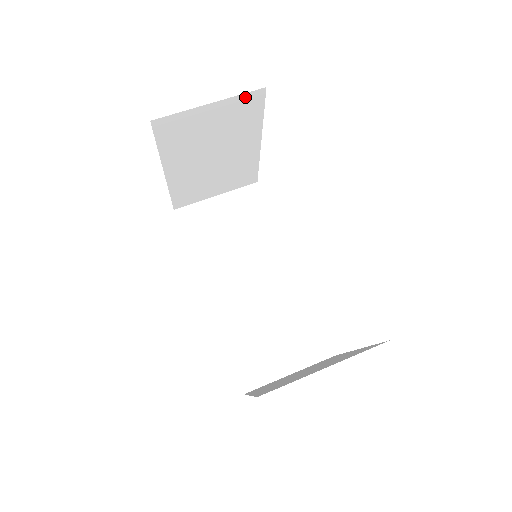
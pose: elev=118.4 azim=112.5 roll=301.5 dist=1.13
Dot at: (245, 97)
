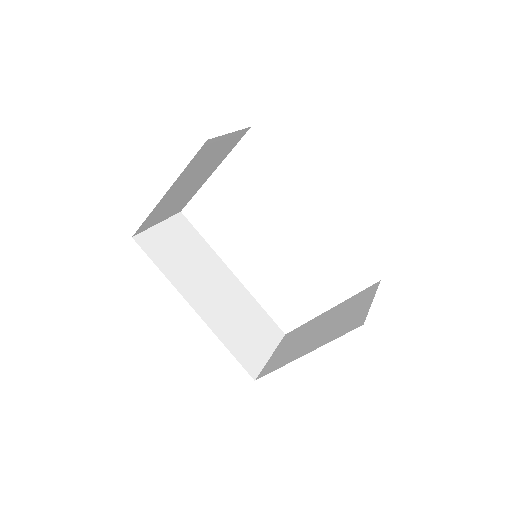
Dot at: (241, 132)
